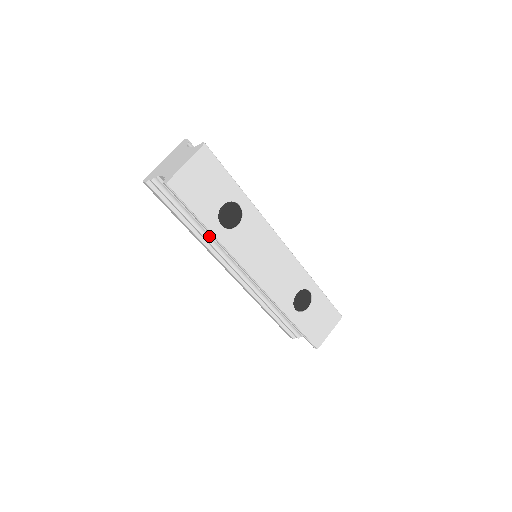
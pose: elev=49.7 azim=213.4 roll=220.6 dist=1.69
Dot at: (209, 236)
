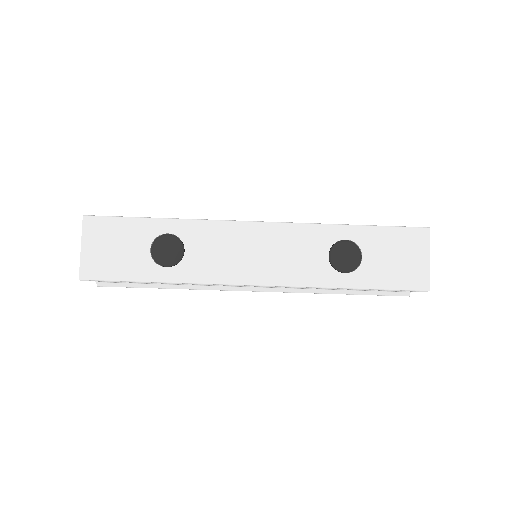
Dot at: occluded
